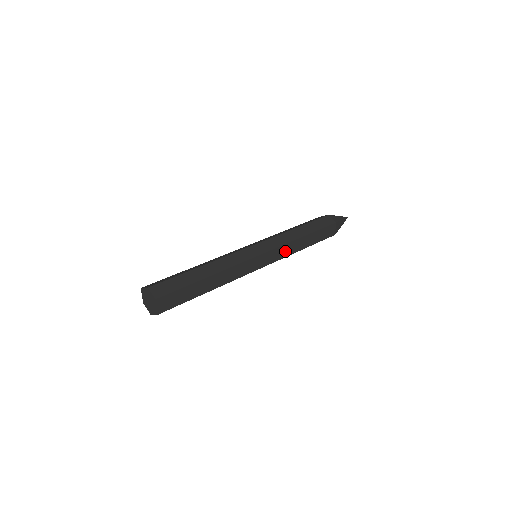
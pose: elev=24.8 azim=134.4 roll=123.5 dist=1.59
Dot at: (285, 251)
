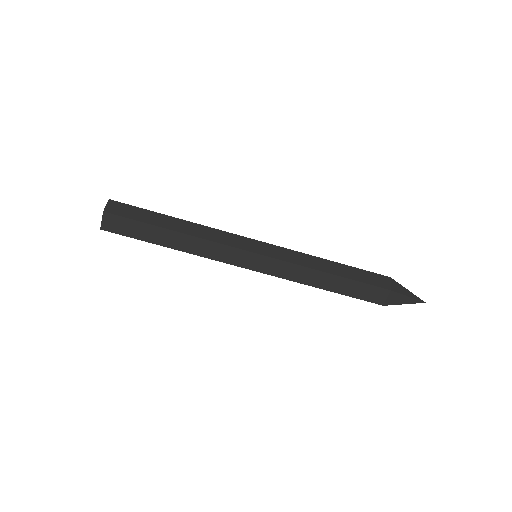
Dot at: (292, 272)
